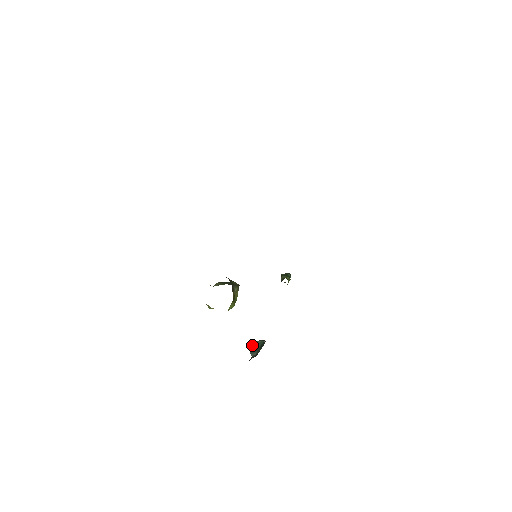
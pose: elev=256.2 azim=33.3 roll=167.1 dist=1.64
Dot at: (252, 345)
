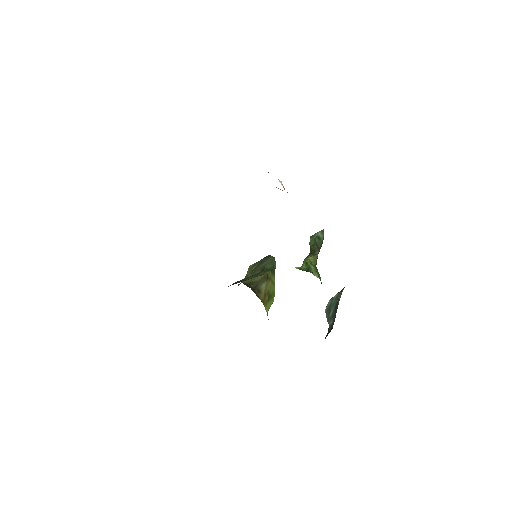
Dot at: (327, 307)
